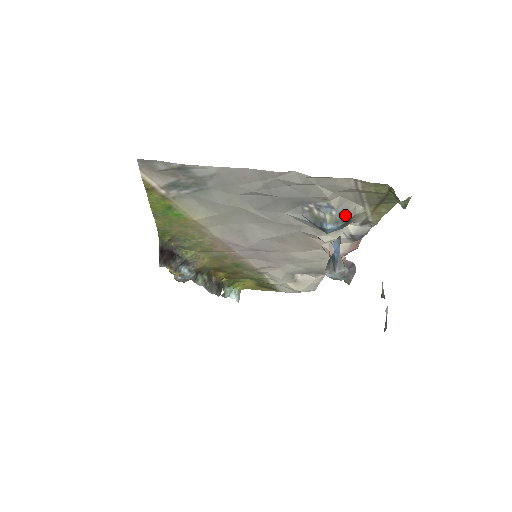
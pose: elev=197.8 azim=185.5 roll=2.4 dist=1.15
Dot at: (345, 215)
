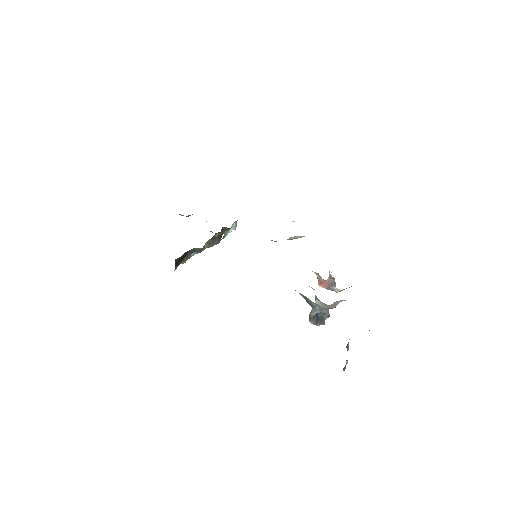
Dot at: (331, 308)
